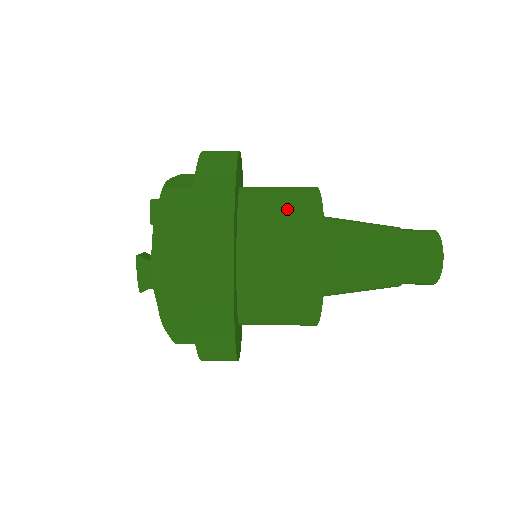
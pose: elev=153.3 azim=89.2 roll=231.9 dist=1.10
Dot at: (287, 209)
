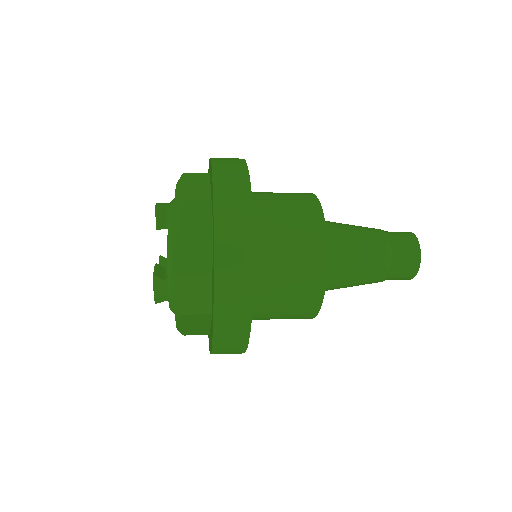
Dot at: (294, 233)
